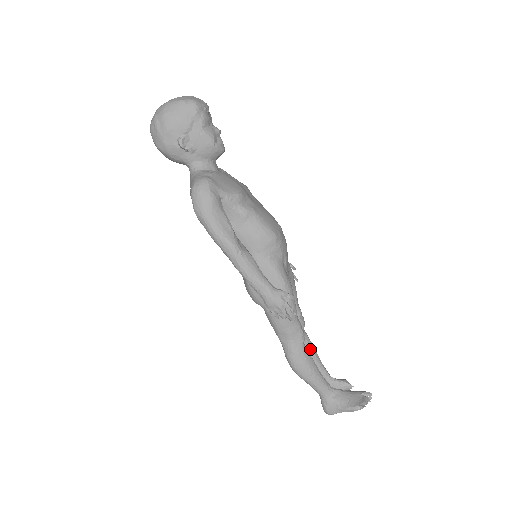
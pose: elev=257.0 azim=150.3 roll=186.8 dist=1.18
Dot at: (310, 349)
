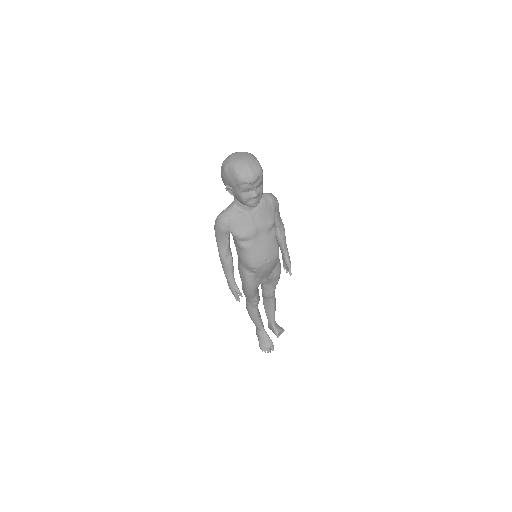
Dot at: (270, 306)
